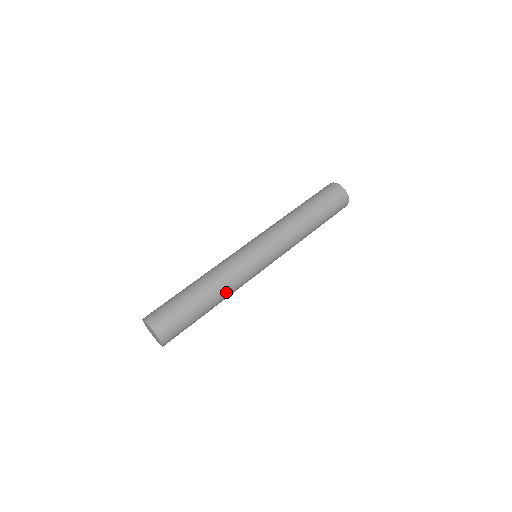
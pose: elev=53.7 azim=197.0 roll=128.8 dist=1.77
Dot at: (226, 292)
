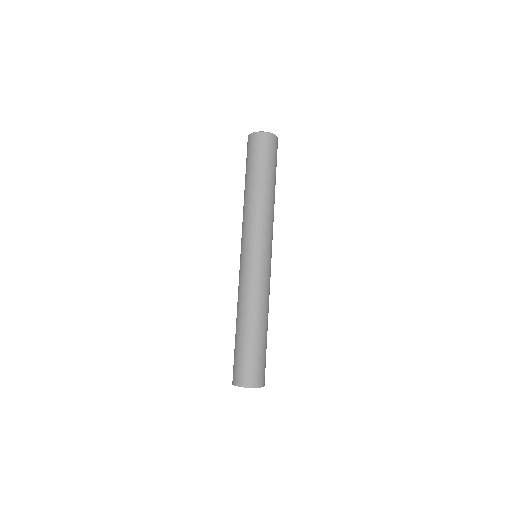
Dot at: occluded
